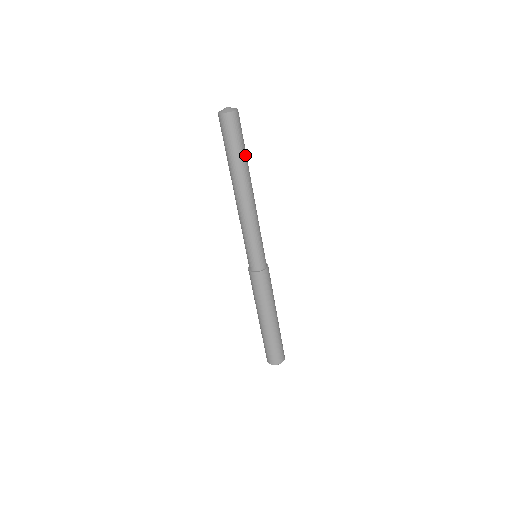
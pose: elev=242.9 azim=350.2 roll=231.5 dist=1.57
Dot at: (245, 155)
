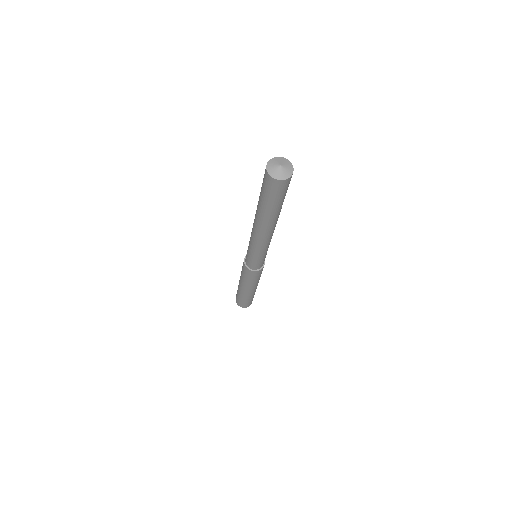
Dot at: (279, 208)
